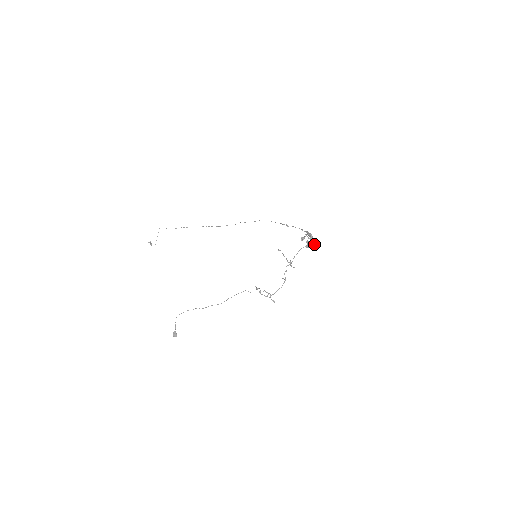
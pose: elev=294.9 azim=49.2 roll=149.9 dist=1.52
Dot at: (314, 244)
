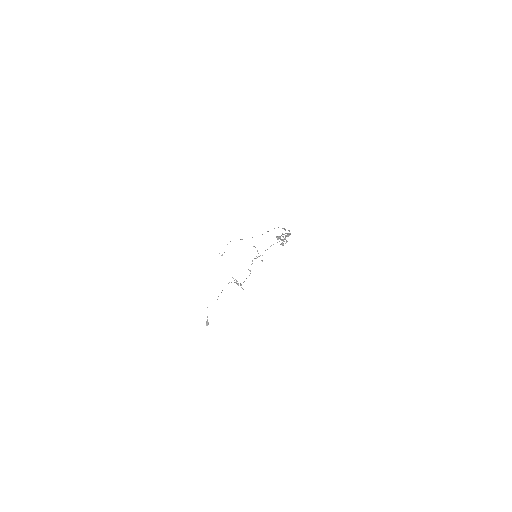
Dot at: (286, 242)
